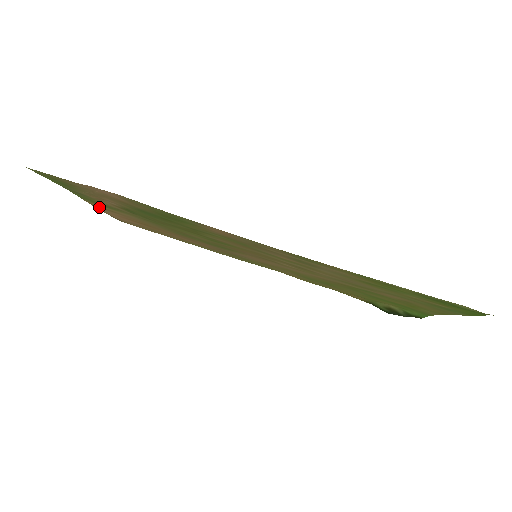
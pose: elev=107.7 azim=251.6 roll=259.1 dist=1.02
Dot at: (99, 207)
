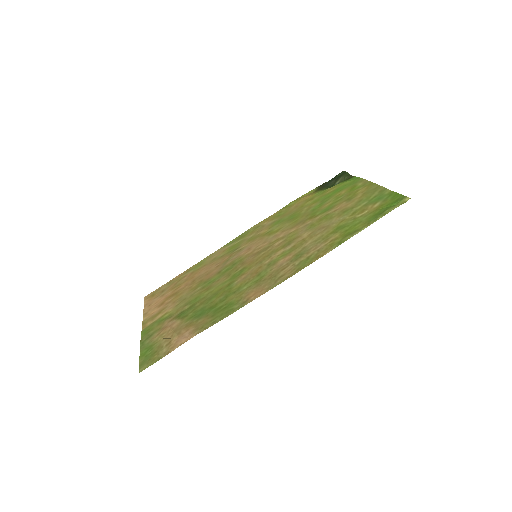
Dot at: (148, 319)
